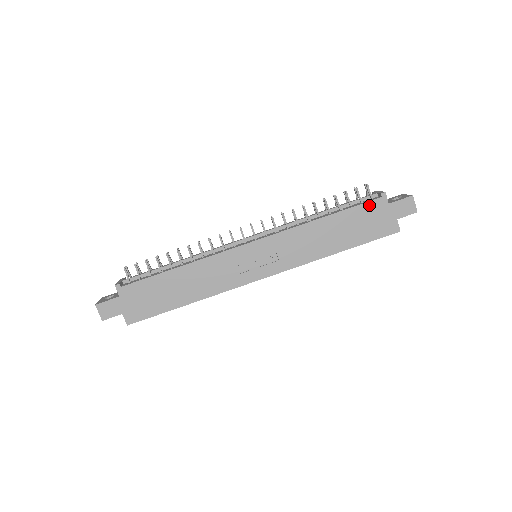
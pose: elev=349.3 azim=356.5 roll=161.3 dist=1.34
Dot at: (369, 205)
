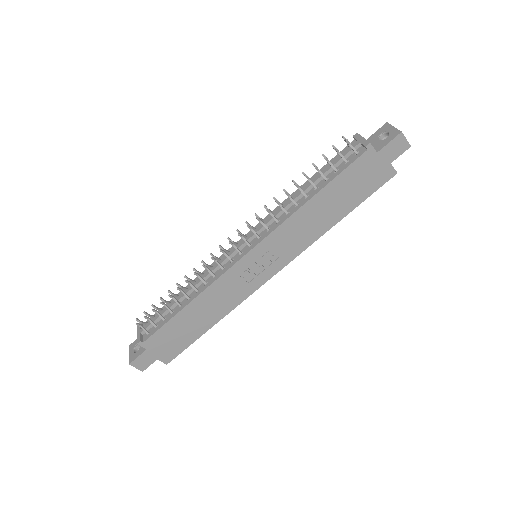
Dot at: (356, 164)
